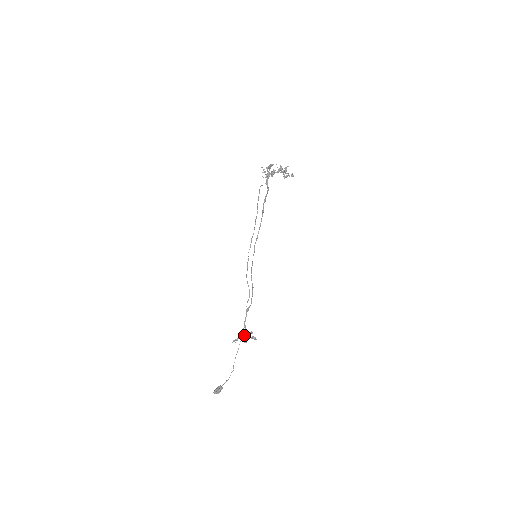
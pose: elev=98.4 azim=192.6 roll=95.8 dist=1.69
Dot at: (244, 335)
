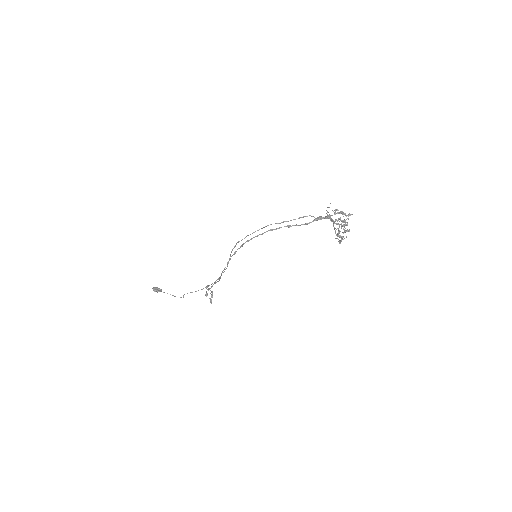
Dot at: occluded
